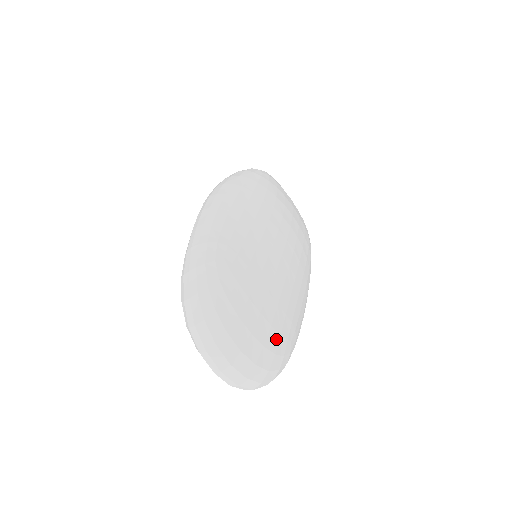
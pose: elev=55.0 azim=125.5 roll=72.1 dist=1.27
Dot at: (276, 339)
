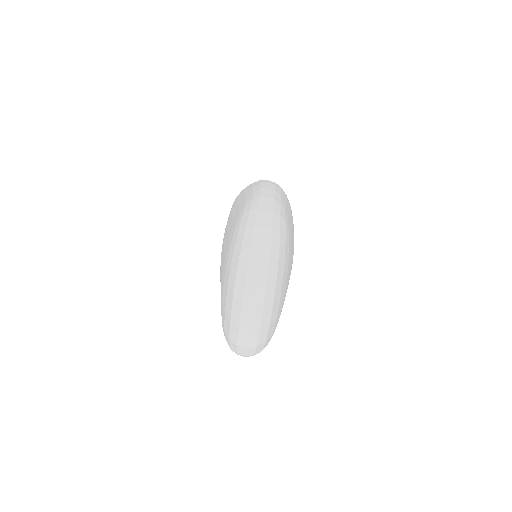
Dot at: (277, 322)
